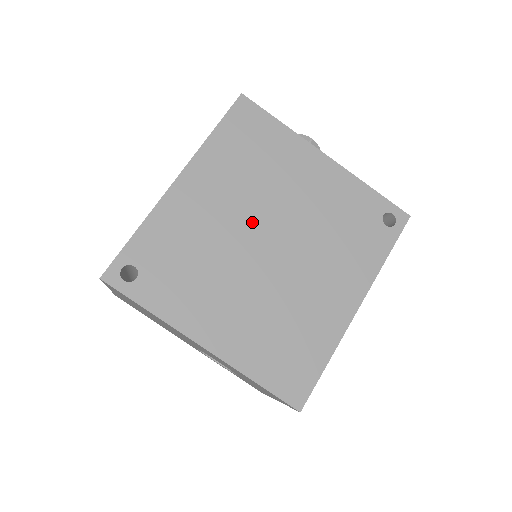
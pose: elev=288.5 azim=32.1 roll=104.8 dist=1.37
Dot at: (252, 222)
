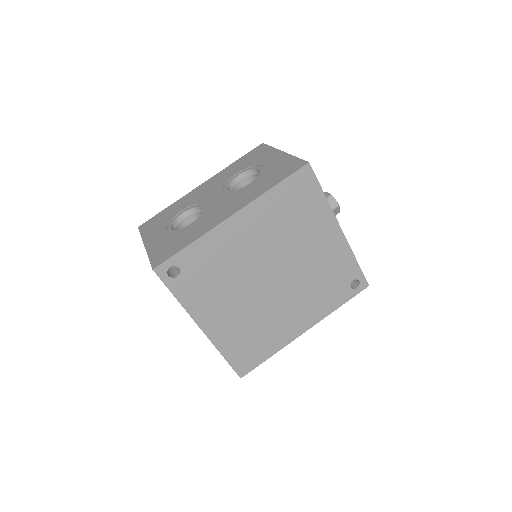
Dot at: (269, 261)
